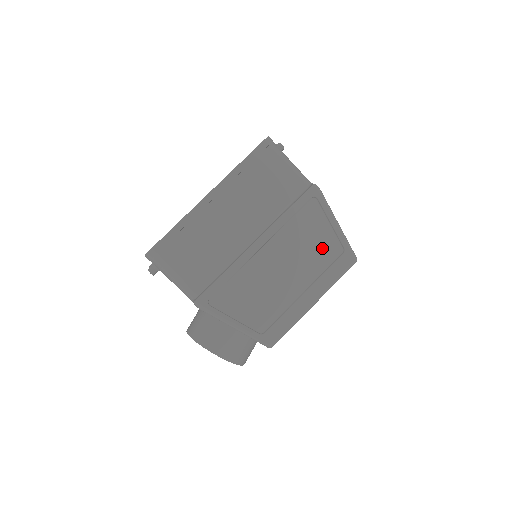
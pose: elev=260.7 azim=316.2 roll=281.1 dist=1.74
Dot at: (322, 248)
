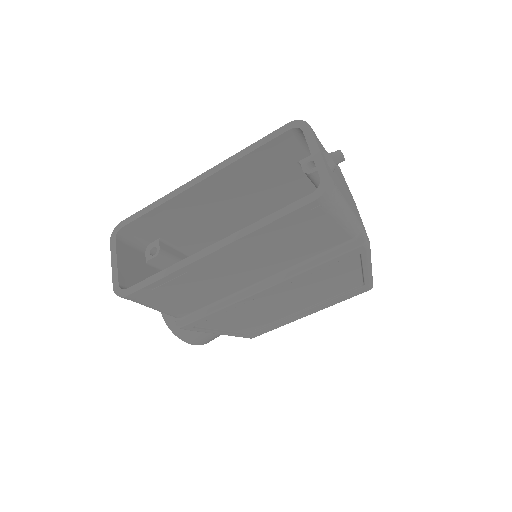
Dot at: (340, 285)
